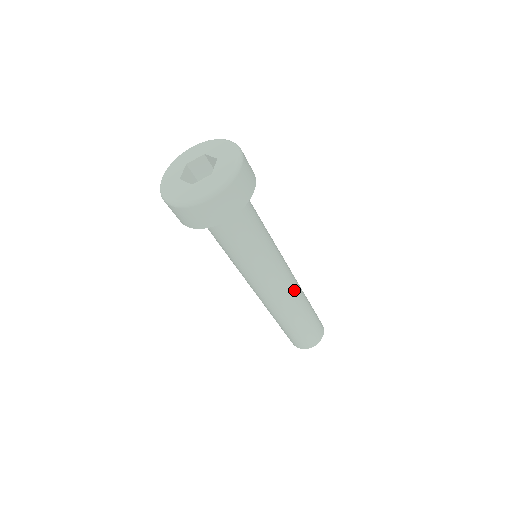
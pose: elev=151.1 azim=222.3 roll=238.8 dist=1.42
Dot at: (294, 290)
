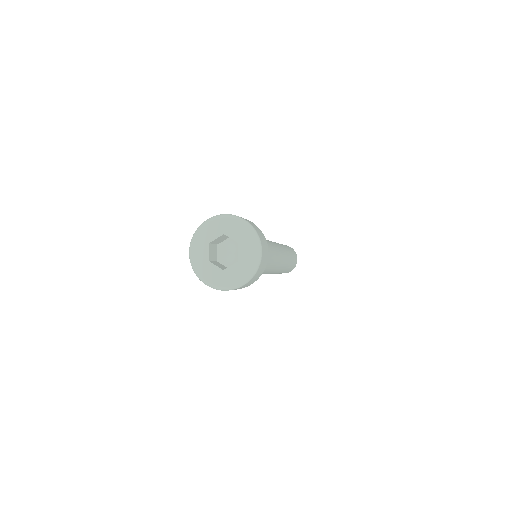
Dot at: (283, 261)
